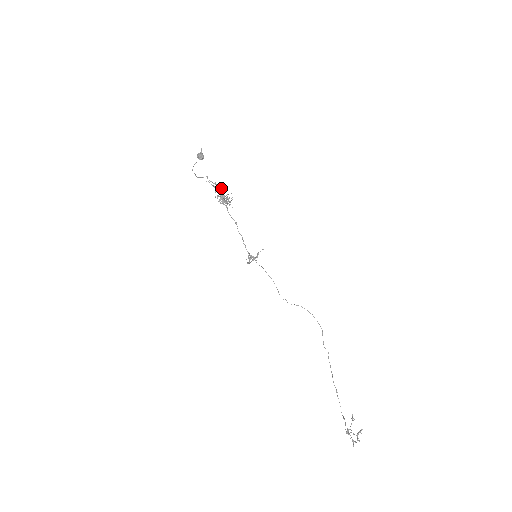
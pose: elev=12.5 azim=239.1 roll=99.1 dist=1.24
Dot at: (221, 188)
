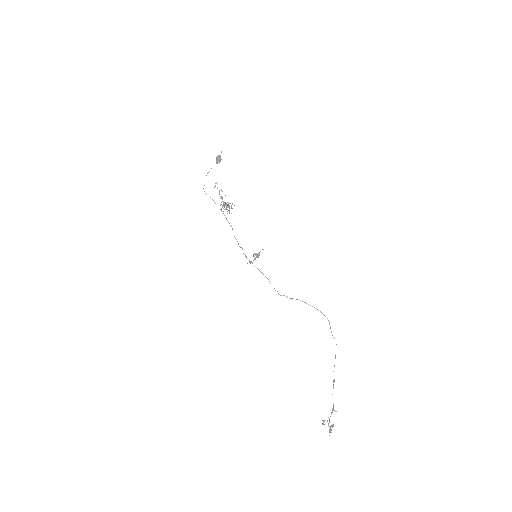
Dot at: occluded
